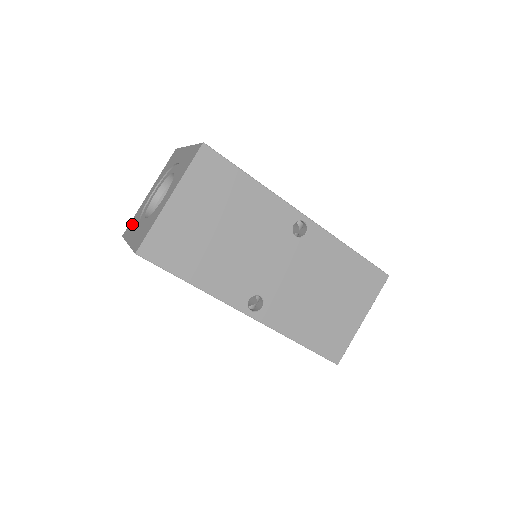
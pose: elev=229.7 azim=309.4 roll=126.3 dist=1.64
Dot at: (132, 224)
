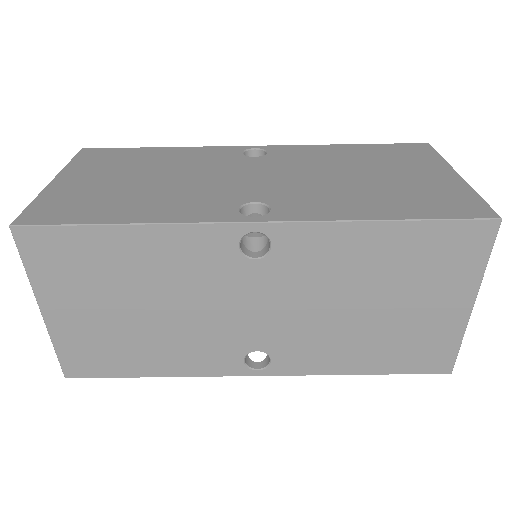
Dot at: occluded
